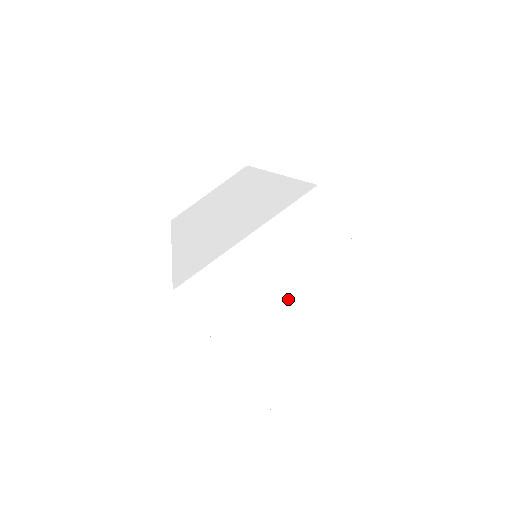
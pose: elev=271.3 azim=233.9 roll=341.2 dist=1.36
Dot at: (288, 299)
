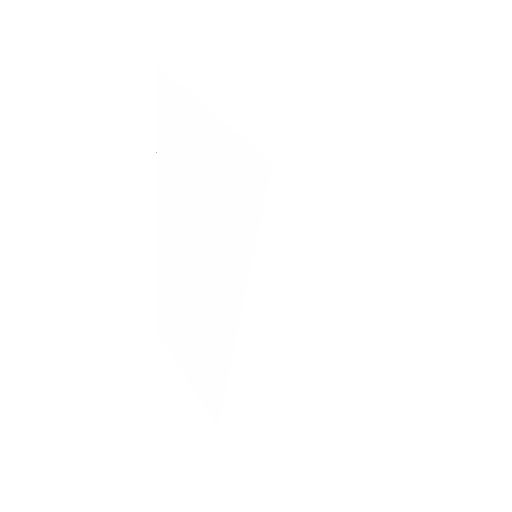
Dot at: (283, 89)
